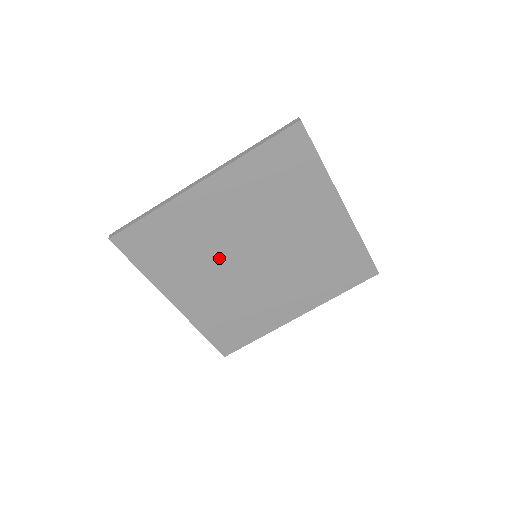
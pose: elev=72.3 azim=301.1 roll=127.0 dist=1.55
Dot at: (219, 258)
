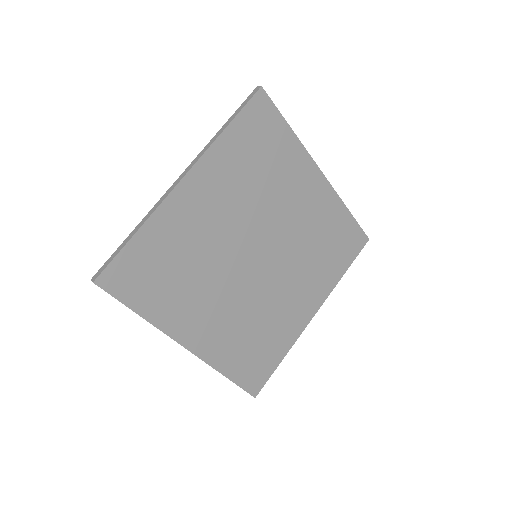
Dot at: (221, 269)
